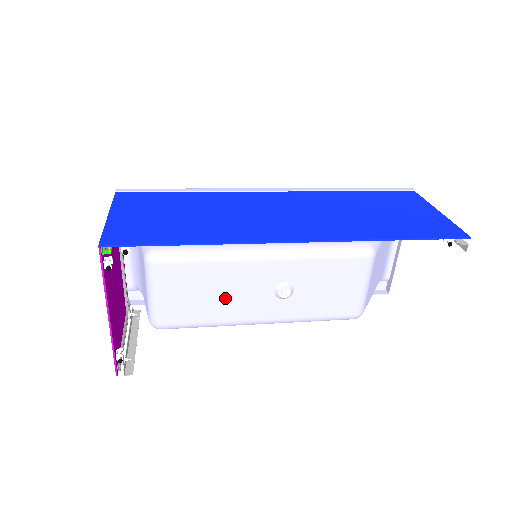
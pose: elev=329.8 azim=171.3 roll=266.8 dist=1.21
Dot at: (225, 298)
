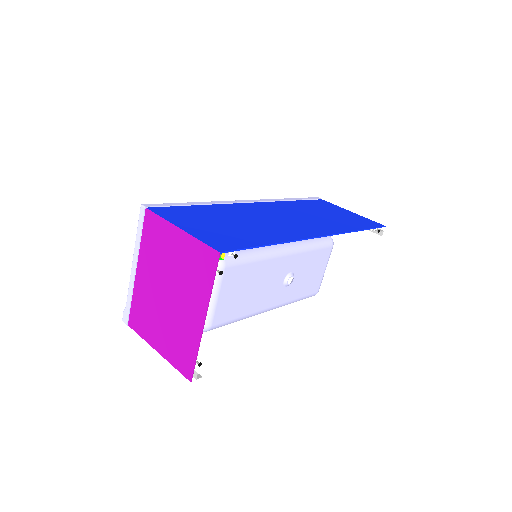
Dot at: (257, 292)
